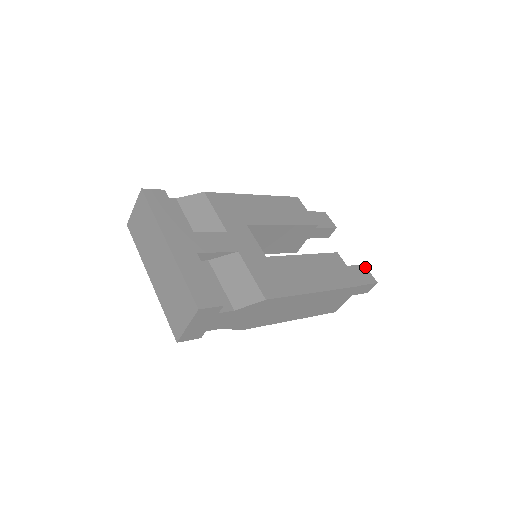
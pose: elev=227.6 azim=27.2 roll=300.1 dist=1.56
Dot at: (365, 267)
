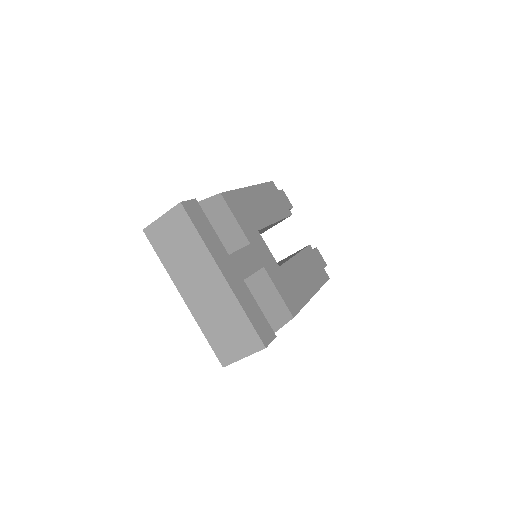
Dot at: (318, 250)
